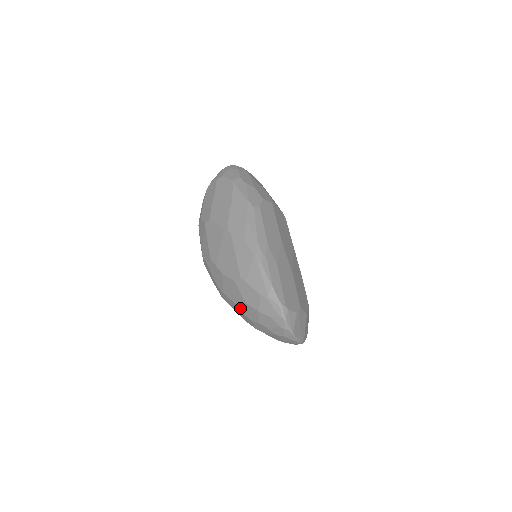
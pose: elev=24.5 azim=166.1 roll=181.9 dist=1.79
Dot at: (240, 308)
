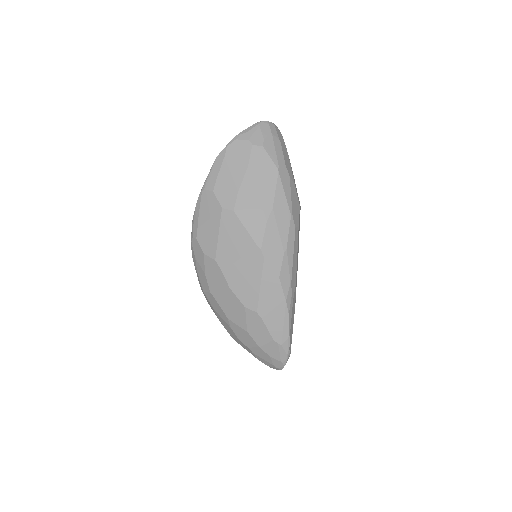
Dot at: (232, 325)
